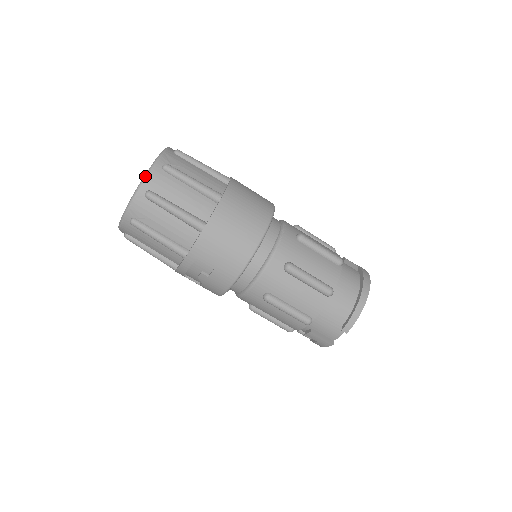
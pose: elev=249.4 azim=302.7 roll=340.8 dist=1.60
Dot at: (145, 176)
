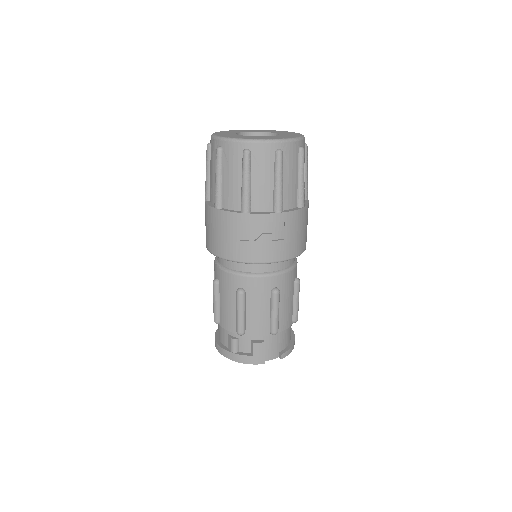
Dot at: (304, 137)
